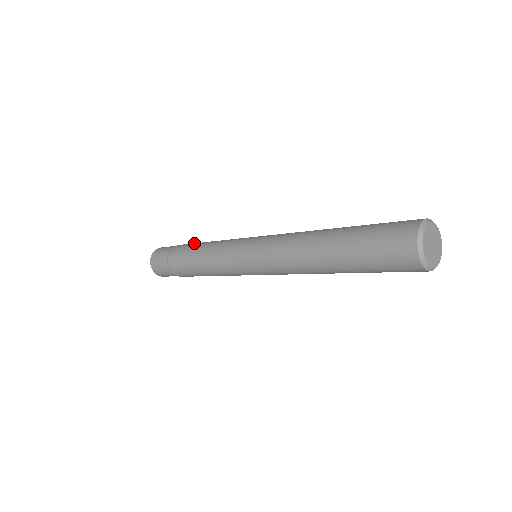
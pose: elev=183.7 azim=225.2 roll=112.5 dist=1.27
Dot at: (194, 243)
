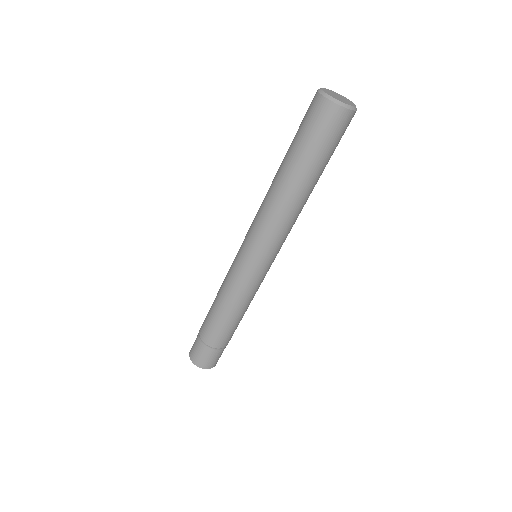
Dot at: occluded
